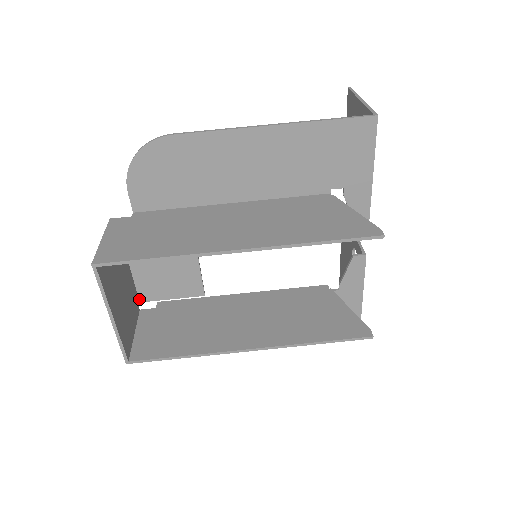
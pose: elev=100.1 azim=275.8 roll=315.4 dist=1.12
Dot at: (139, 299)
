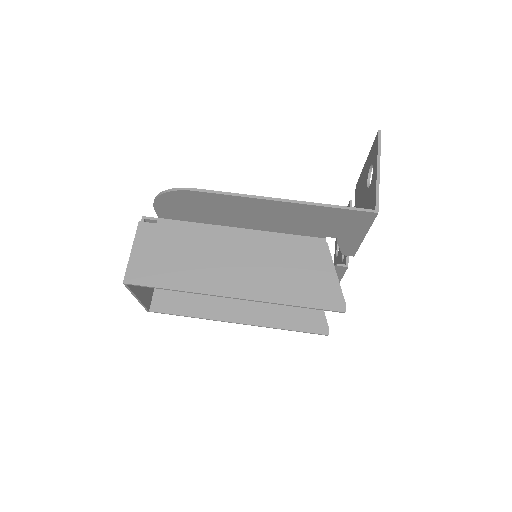
Dot at: occluded
